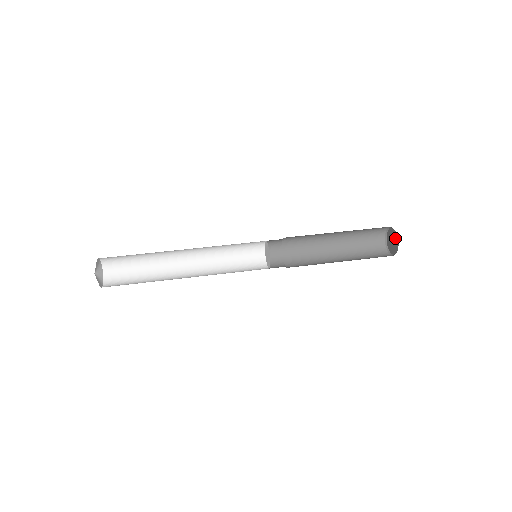
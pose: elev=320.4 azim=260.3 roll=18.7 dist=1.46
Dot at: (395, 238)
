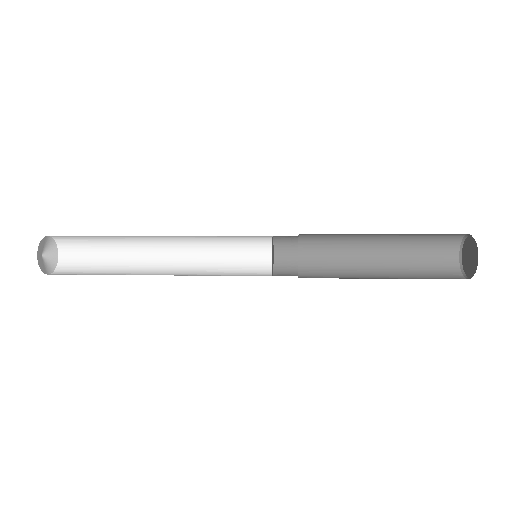
Dot at: (474, 253)
